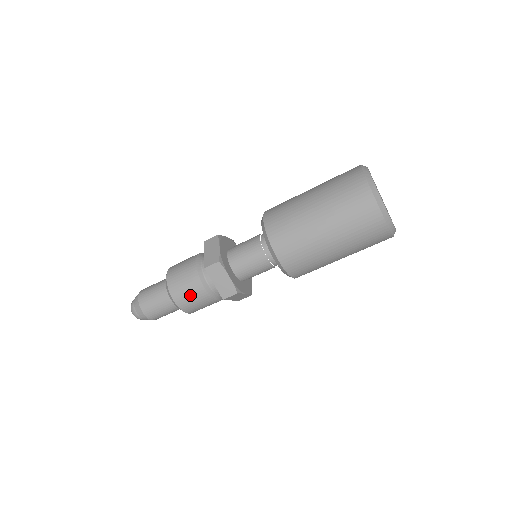
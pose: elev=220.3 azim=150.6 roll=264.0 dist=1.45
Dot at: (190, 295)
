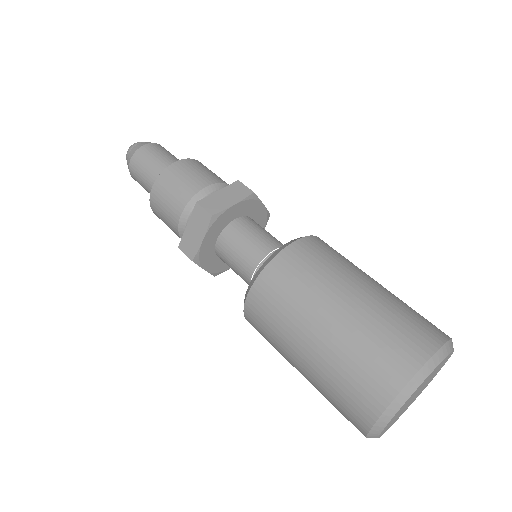
Dot at: (166, 204)
